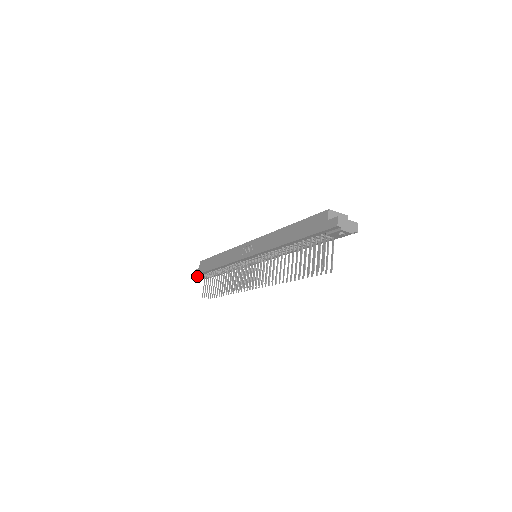
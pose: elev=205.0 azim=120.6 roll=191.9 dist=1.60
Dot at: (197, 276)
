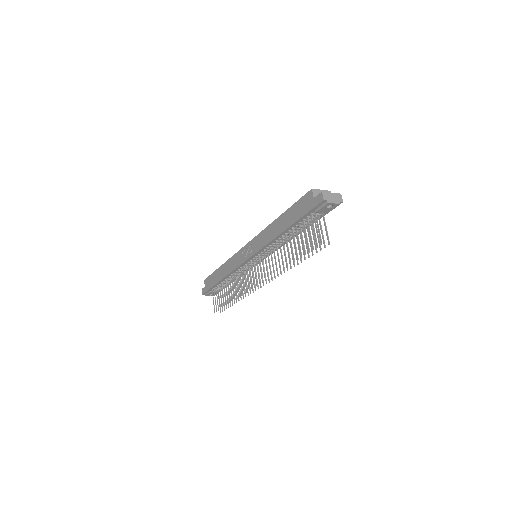
Dot at: (205, 295)
